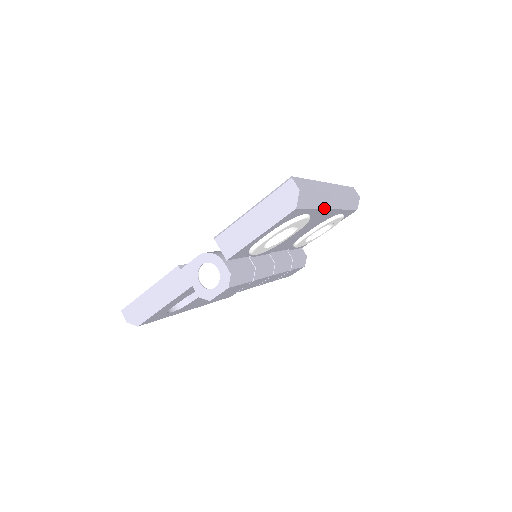
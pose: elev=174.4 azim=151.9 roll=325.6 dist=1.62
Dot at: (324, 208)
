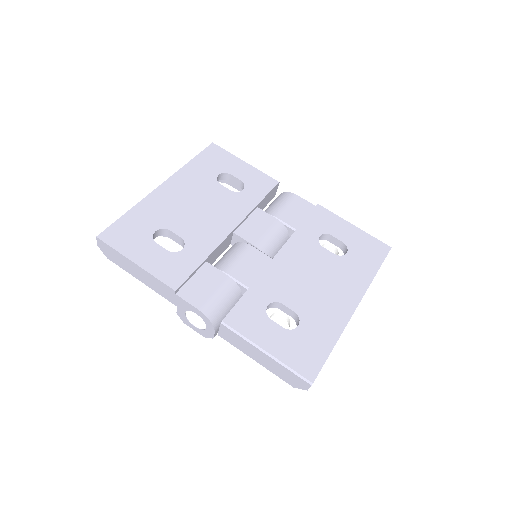
Dot at: occluded
